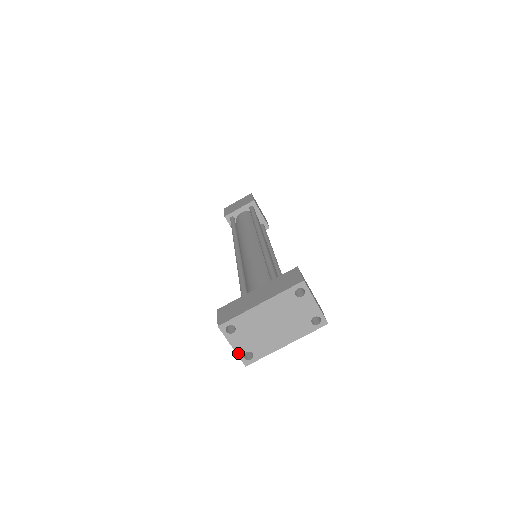
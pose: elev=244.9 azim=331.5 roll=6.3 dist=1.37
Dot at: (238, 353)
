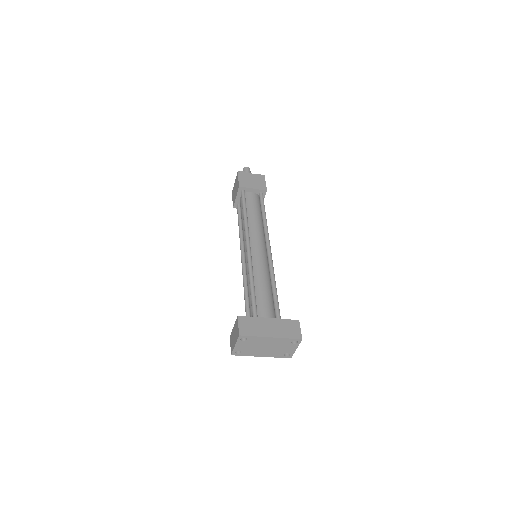
Dot at: (235, 349)
